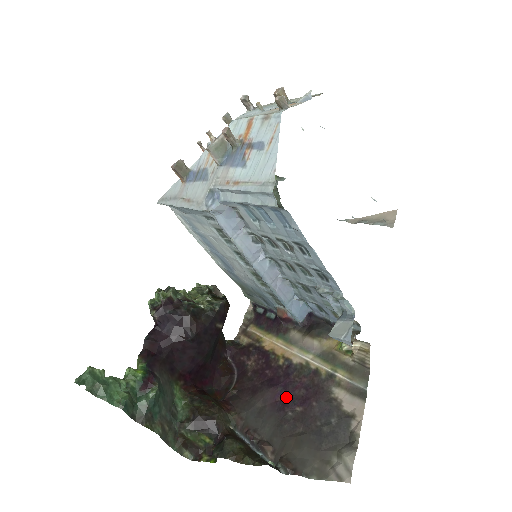
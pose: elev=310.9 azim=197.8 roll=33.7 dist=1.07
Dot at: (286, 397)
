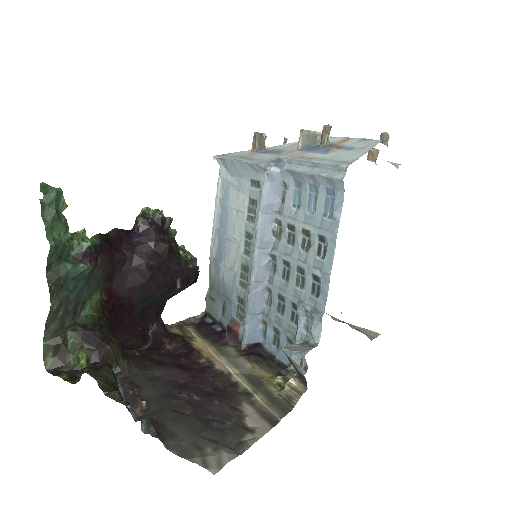
Dot at: (189, 383)
